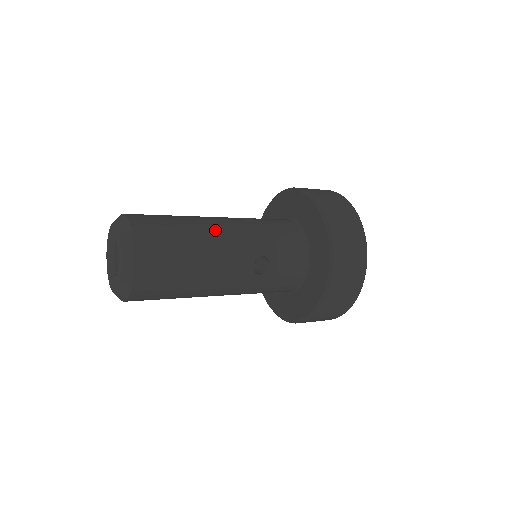
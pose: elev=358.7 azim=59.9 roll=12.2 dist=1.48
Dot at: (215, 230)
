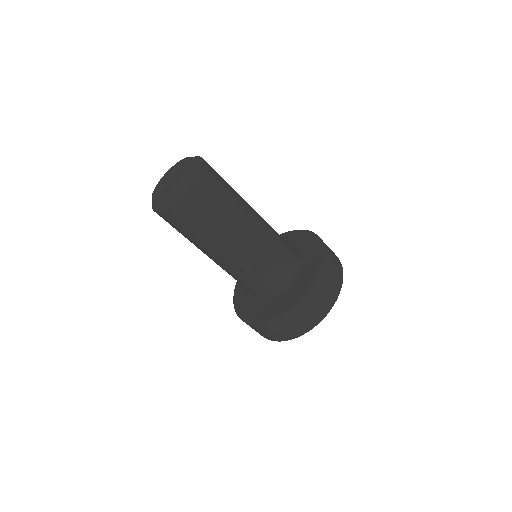
Dot at: occluded
